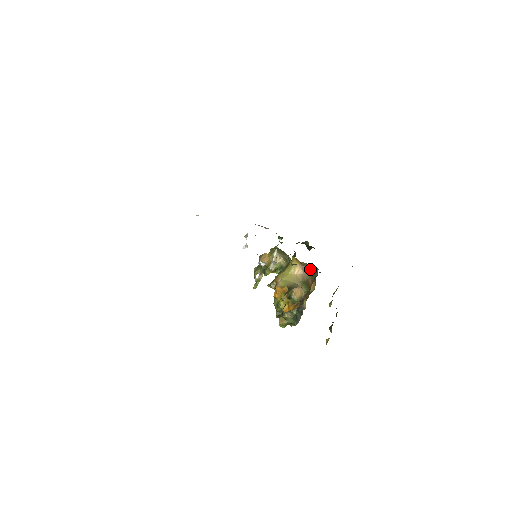
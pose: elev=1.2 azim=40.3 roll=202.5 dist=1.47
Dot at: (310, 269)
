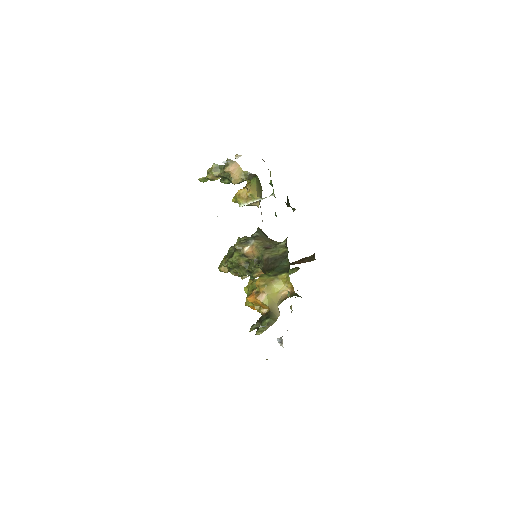
Dot at: (296, 295)
